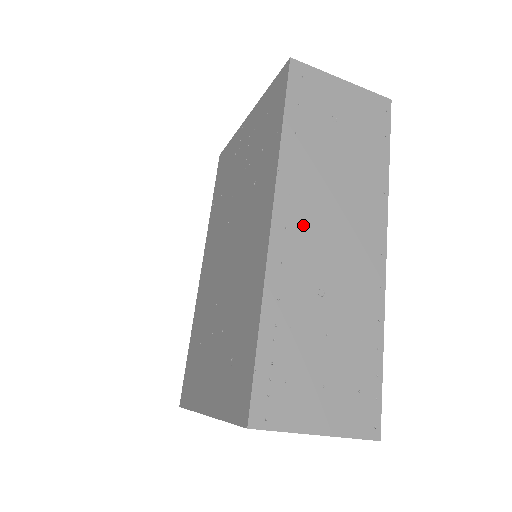
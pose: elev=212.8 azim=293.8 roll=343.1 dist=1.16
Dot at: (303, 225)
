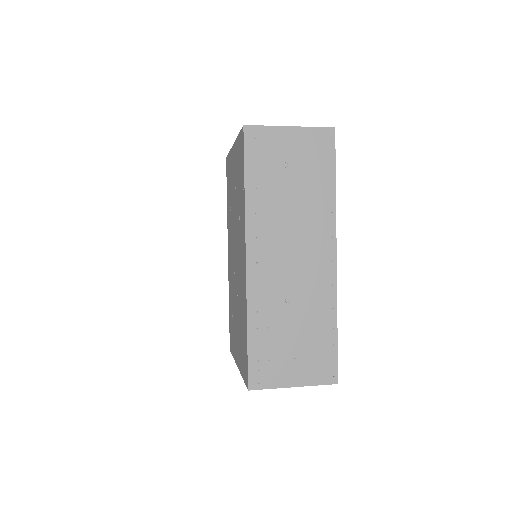
Dot at: (269, 257)
